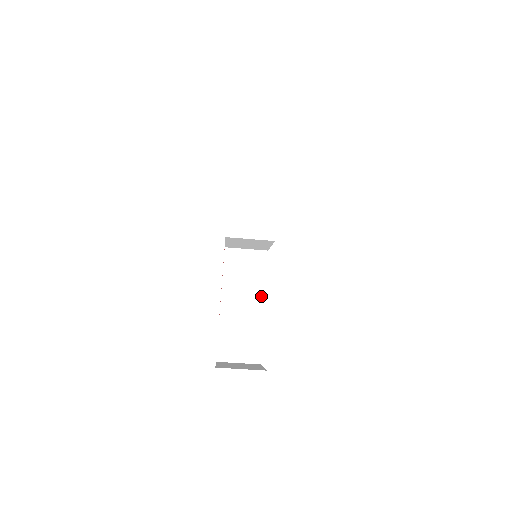
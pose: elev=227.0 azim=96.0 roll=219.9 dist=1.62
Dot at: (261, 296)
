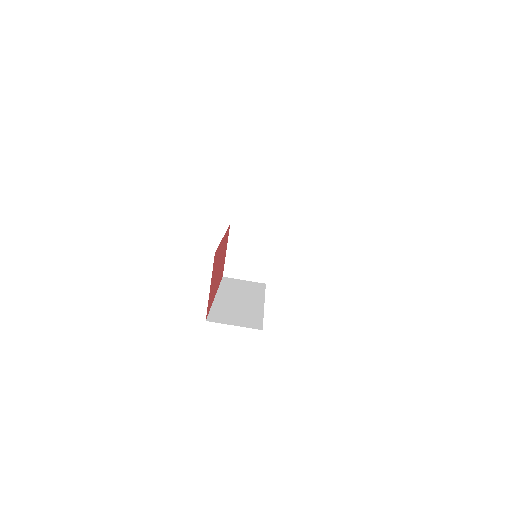
Dot at: (260, 299)
